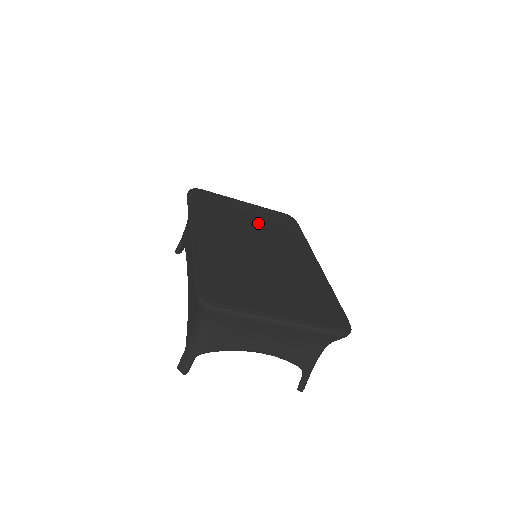
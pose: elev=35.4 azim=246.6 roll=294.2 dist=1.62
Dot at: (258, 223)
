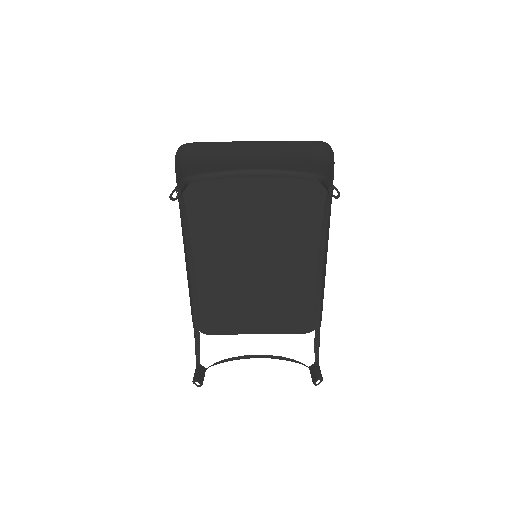
Dot at: (265, 297)
